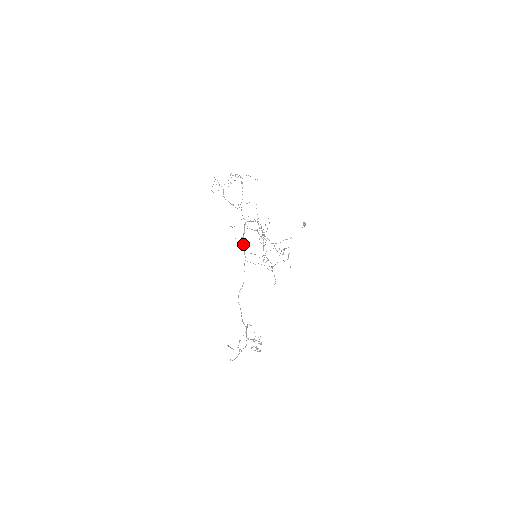
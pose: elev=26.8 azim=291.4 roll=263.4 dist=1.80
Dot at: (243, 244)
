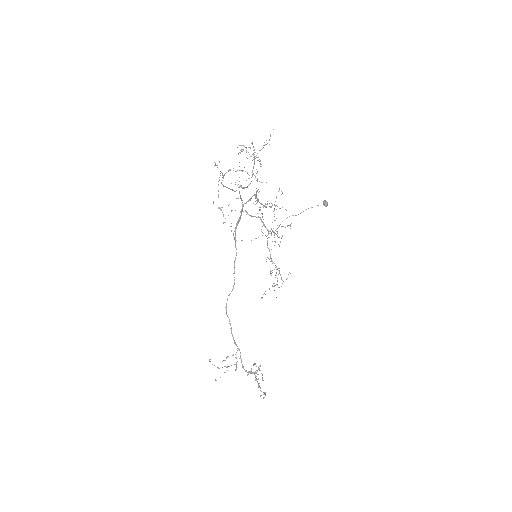
Dot at: (235, 234)
